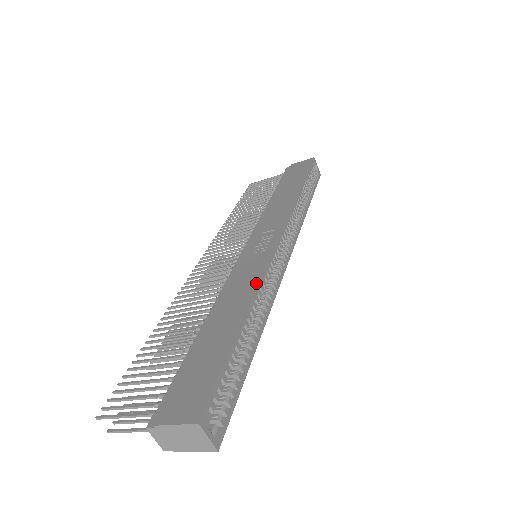
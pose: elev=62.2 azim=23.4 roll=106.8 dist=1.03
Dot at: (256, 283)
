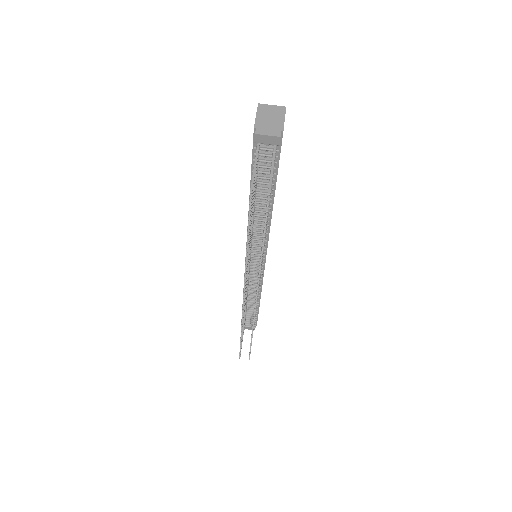
Dot at: occluded
